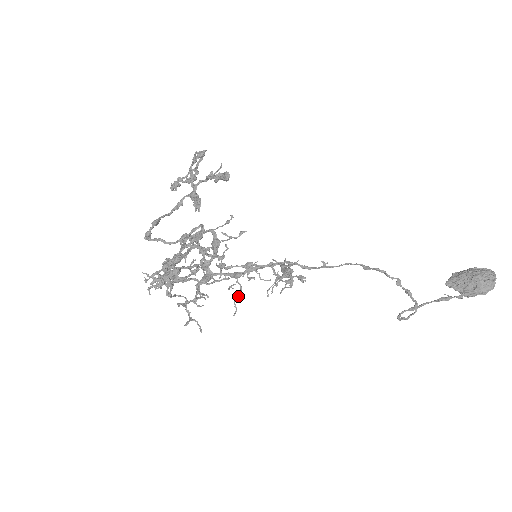
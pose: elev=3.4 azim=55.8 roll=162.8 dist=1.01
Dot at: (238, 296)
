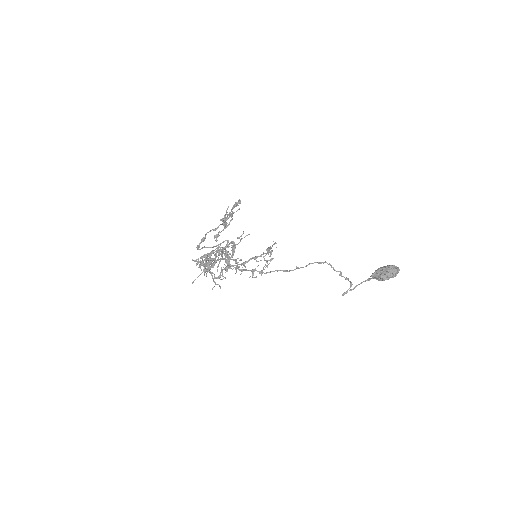
Dot at: (243, 270)
